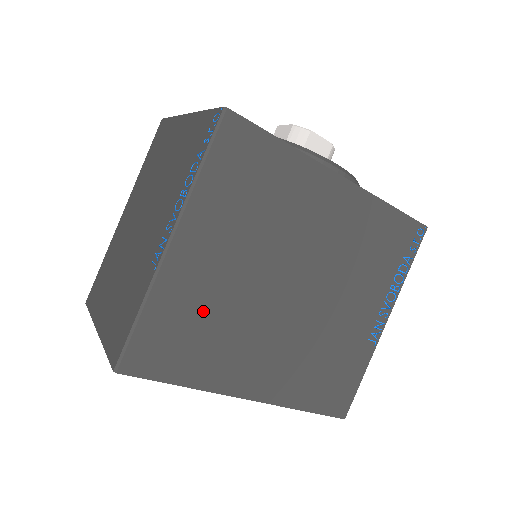
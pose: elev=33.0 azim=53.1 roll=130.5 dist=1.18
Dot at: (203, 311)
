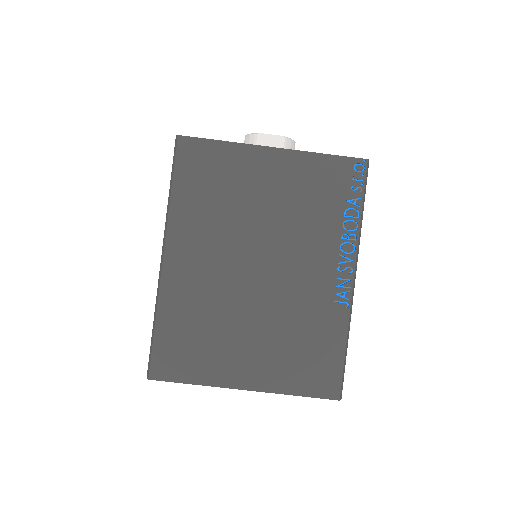
Dot at: occluded
